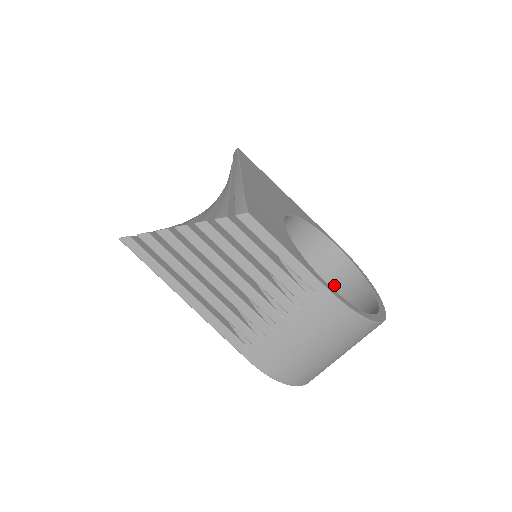
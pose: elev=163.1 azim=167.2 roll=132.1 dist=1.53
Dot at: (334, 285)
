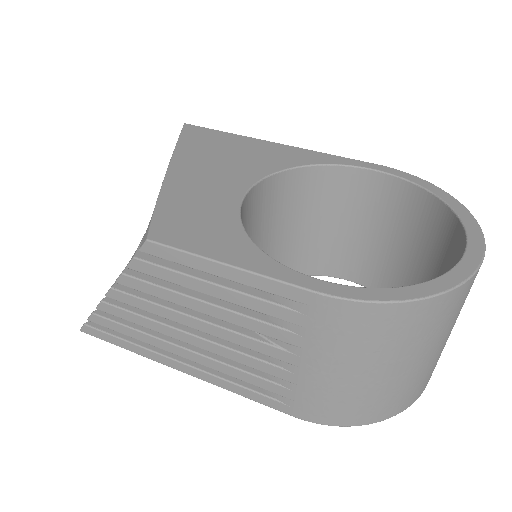
Dot at: (404, 226)
